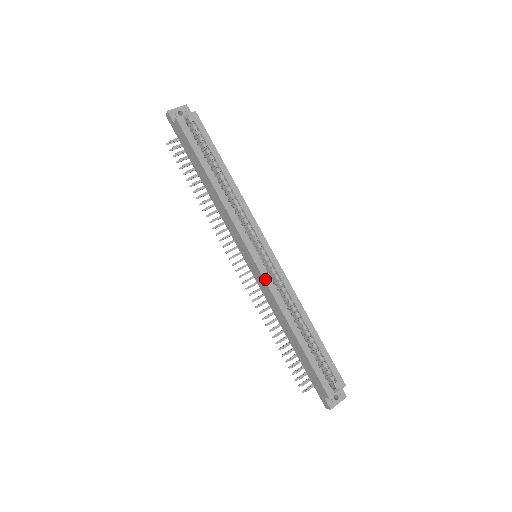
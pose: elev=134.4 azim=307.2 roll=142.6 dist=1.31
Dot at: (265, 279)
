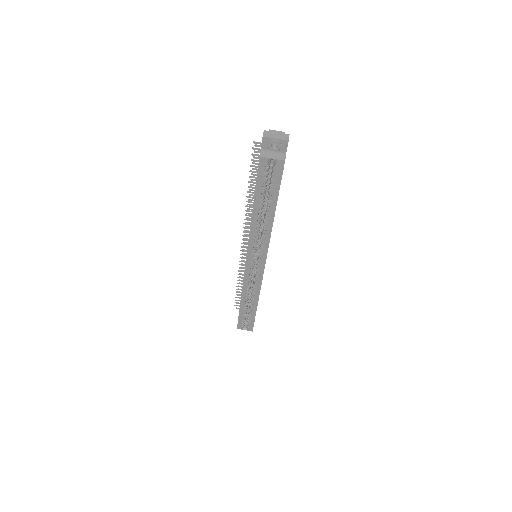
Dot at: (245, 276)
